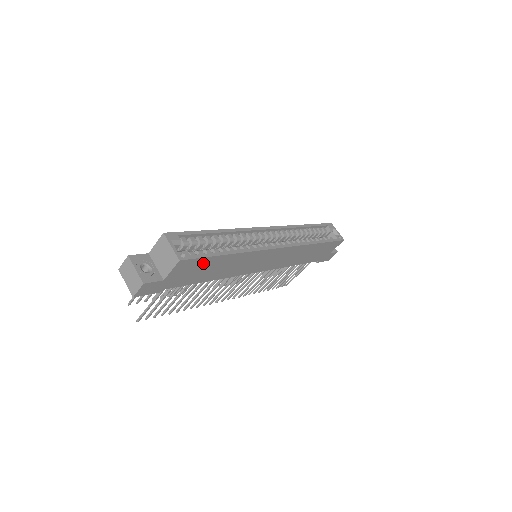
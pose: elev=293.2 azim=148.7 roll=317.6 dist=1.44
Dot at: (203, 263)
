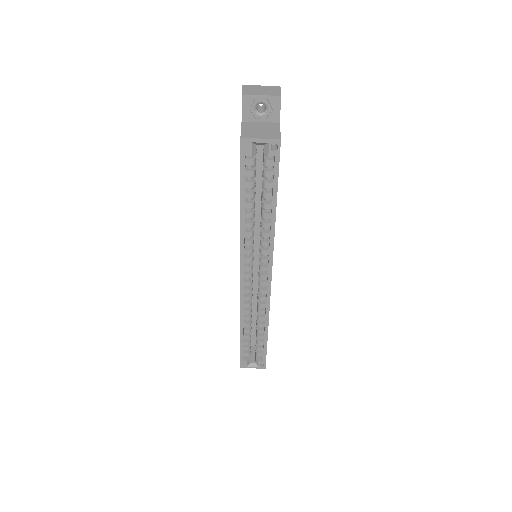
Dot at: occluded
